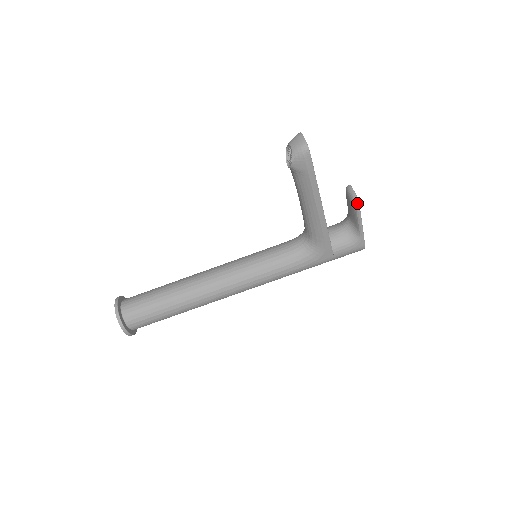
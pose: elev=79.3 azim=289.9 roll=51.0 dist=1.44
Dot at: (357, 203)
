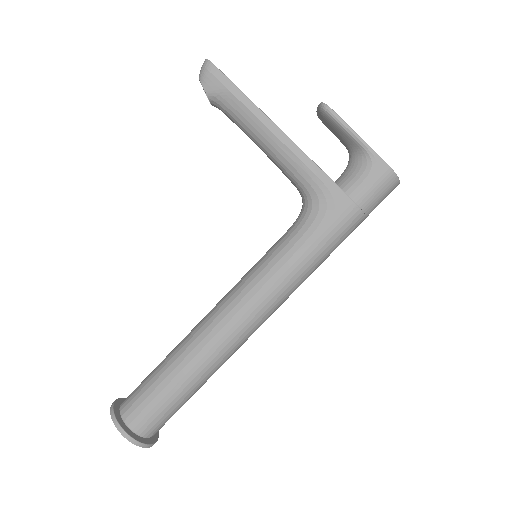
Dot at: (326, 107)
